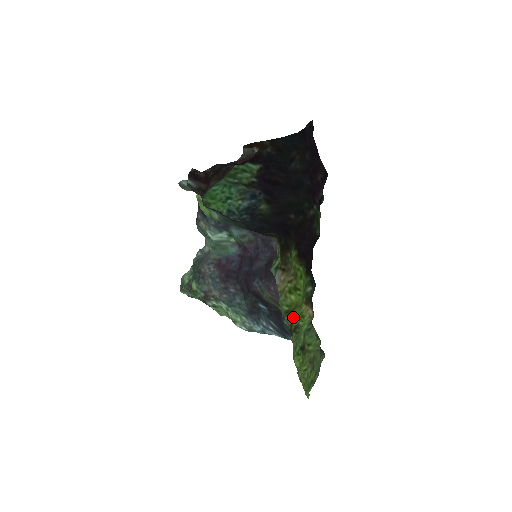
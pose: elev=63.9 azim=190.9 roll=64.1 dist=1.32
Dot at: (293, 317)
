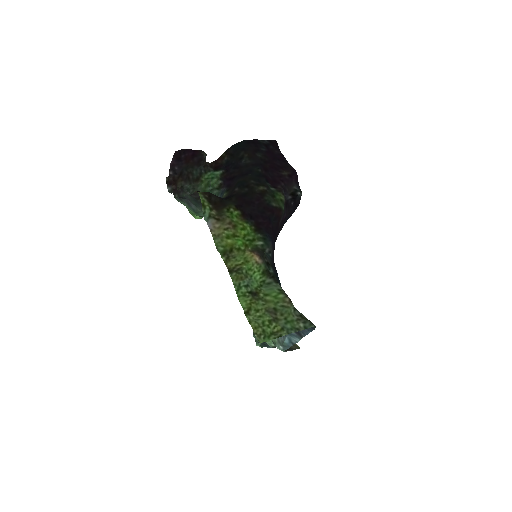
Dot at: (236, 261)
